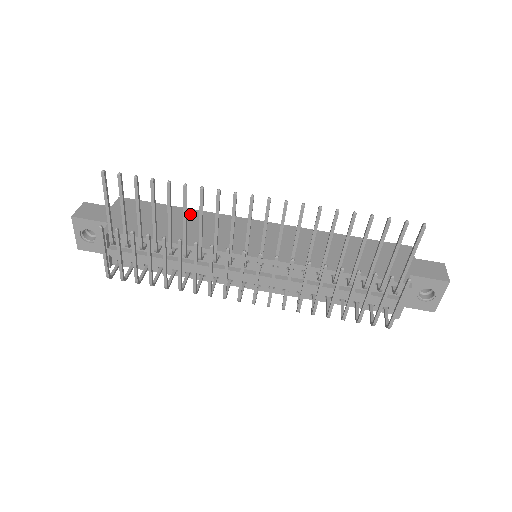
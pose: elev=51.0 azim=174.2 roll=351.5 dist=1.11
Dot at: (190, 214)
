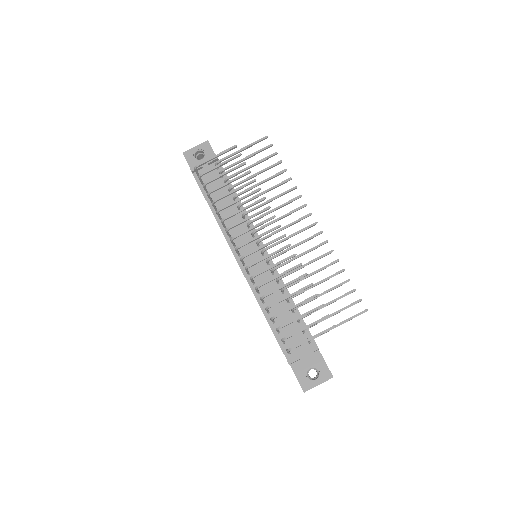
Dot at: occluded
